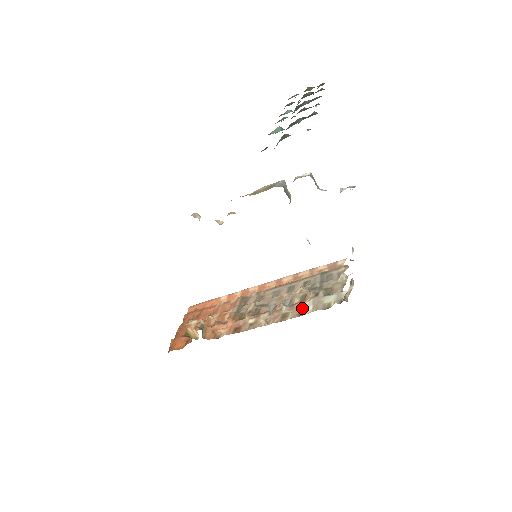
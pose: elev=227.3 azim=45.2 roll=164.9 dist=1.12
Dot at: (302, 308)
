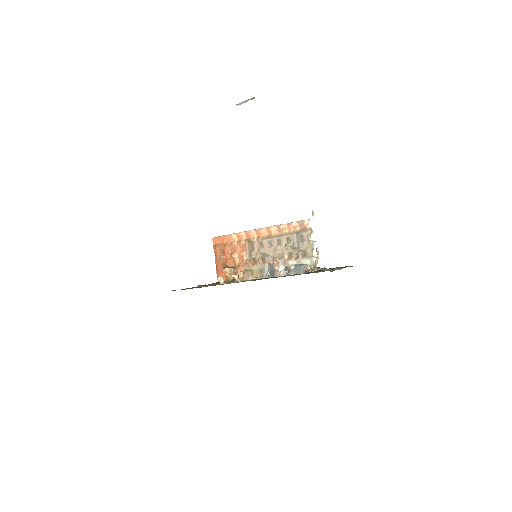
Dot at: occluded
